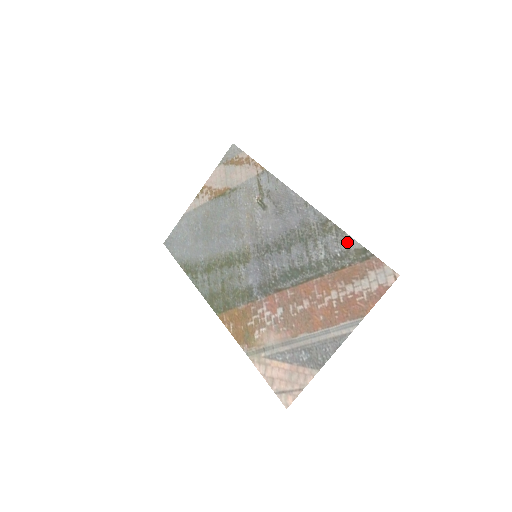
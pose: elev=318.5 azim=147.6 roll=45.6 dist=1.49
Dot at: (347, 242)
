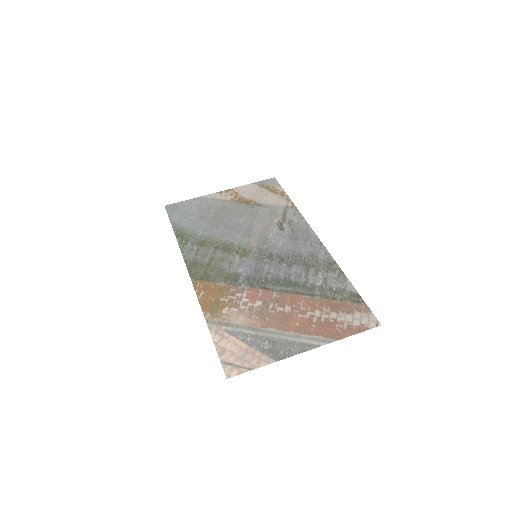
Dot at: (346, 284)
